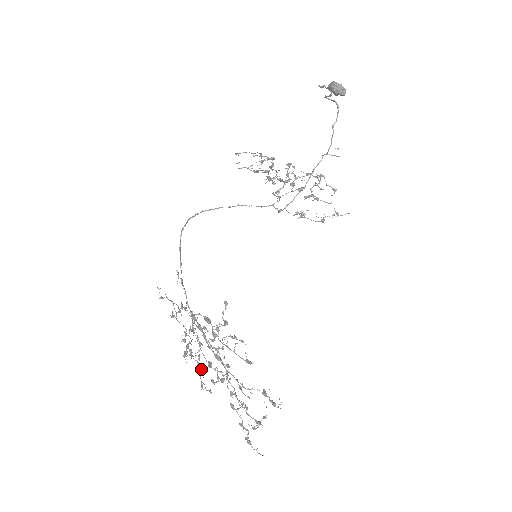
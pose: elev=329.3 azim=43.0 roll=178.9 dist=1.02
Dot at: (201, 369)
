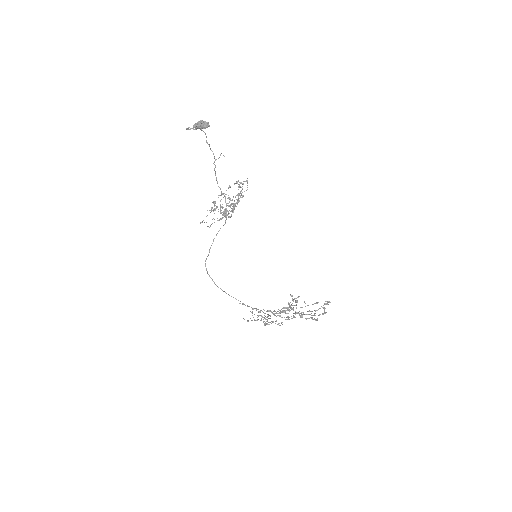
Dot at: occluded
